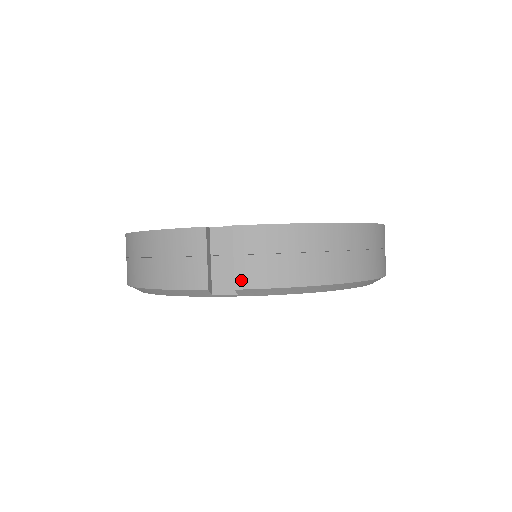
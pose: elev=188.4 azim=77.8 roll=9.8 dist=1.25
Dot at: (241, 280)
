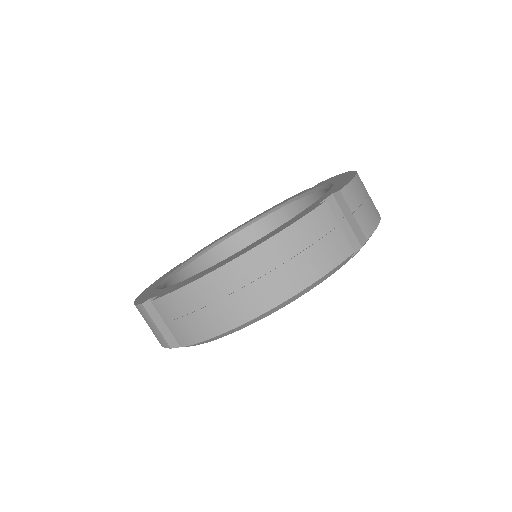
Dot at: (180, 340)
